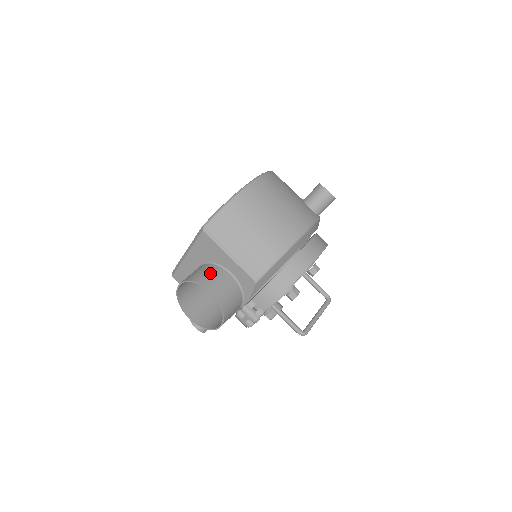
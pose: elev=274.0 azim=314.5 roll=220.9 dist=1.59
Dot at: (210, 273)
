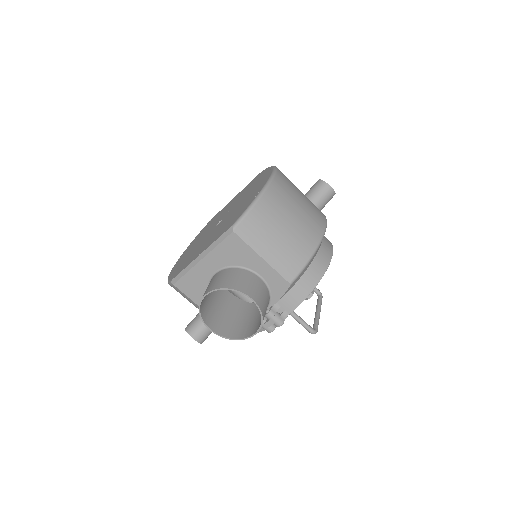
Dot at: (242, 278)
